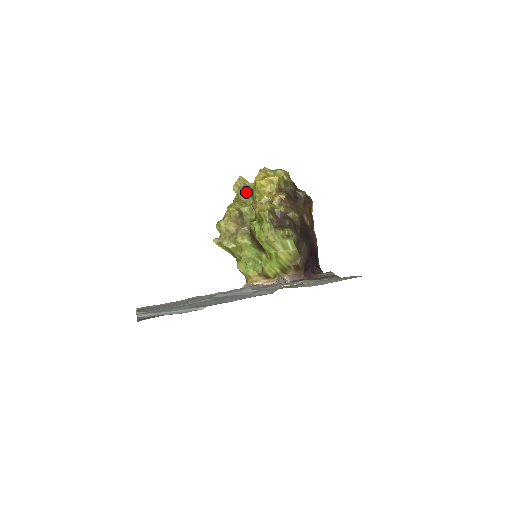
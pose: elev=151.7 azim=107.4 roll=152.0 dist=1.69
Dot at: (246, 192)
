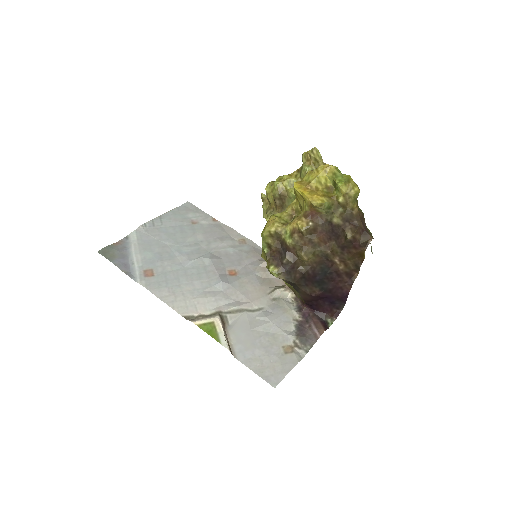
Dot at: occluded
